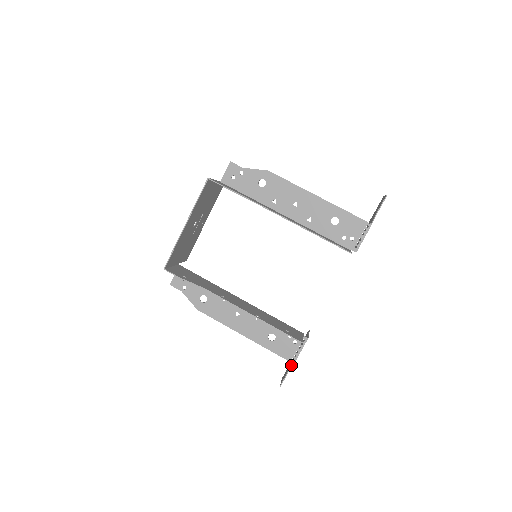
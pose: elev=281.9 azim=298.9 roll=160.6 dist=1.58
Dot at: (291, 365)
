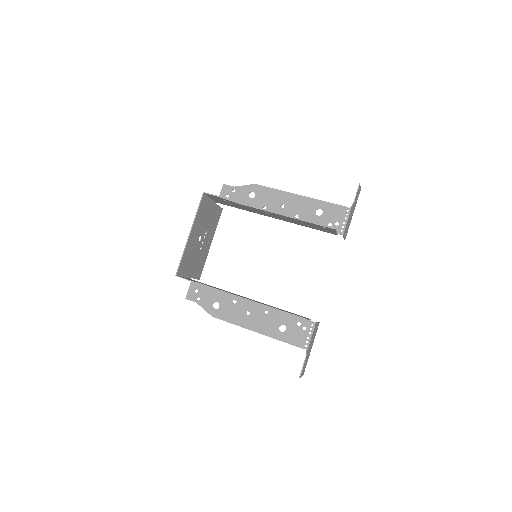
Dot at: (306, 354)
